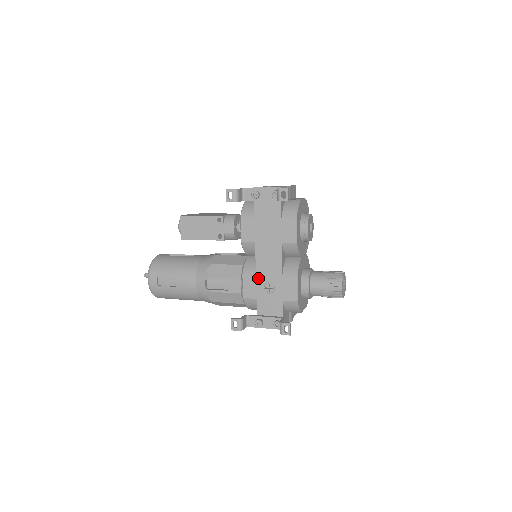
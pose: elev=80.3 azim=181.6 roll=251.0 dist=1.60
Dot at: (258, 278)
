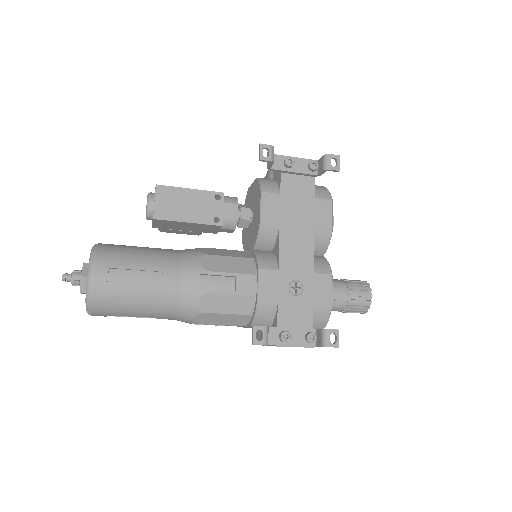
Dot at: (281, 273)
